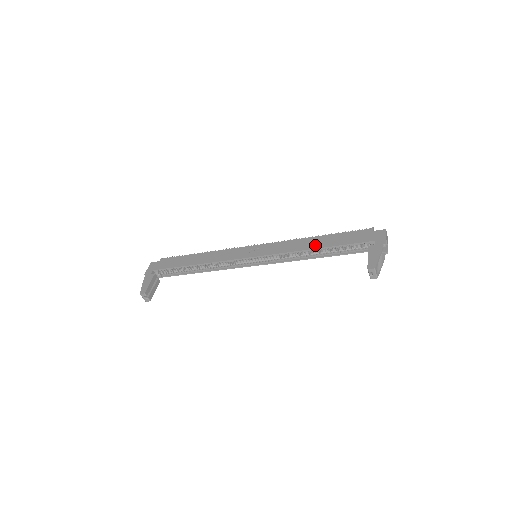
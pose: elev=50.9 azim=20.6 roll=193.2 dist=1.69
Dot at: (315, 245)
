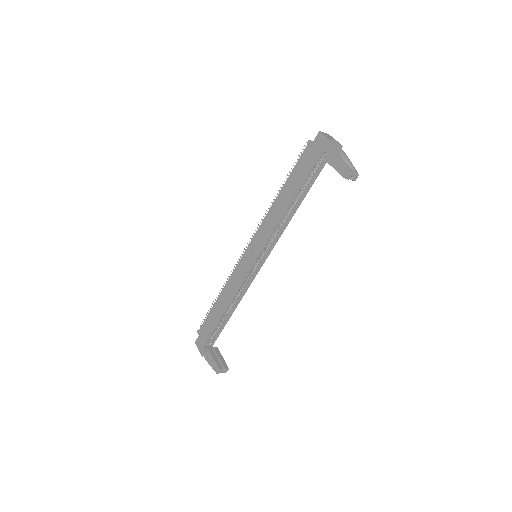
Dot at: (286, 202)
